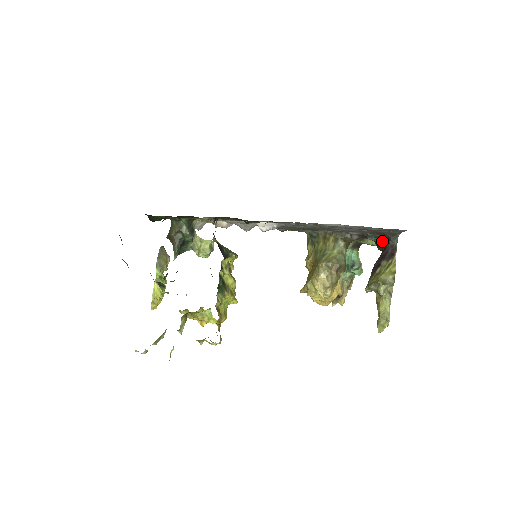
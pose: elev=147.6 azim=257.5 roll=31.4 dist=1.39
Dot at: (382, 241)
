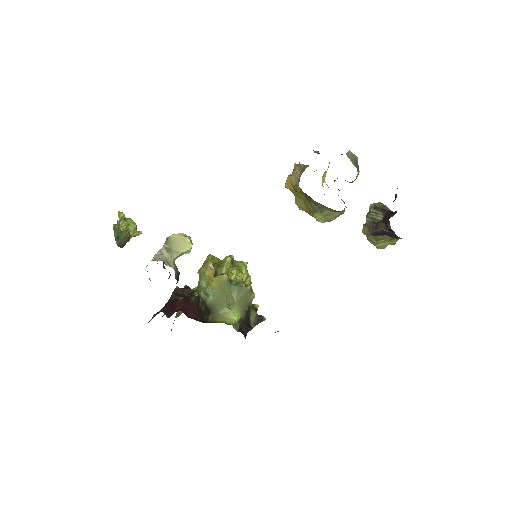
Dot at: occluded
